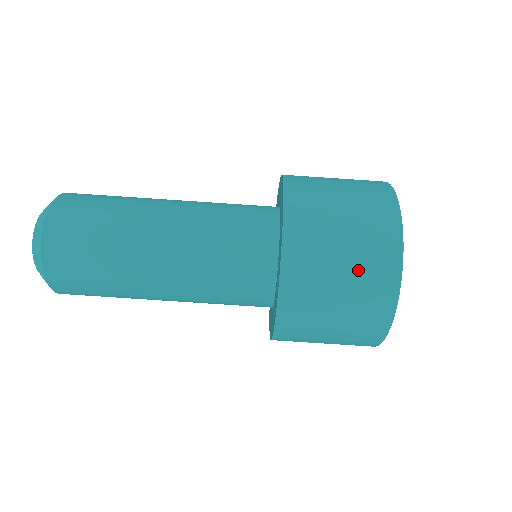
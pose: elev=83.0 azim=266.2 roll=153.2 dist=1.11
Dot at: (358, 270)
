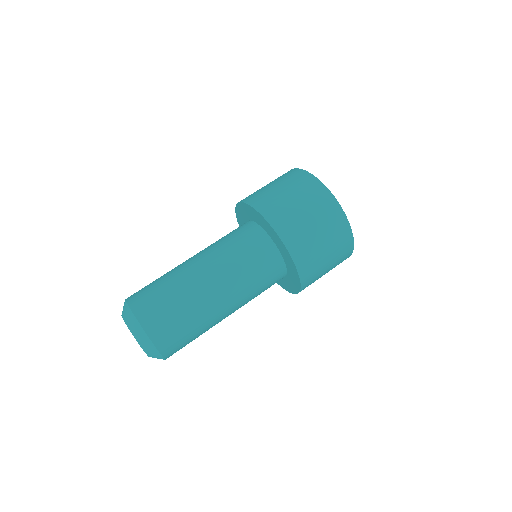
Dot at: (293, 187)
